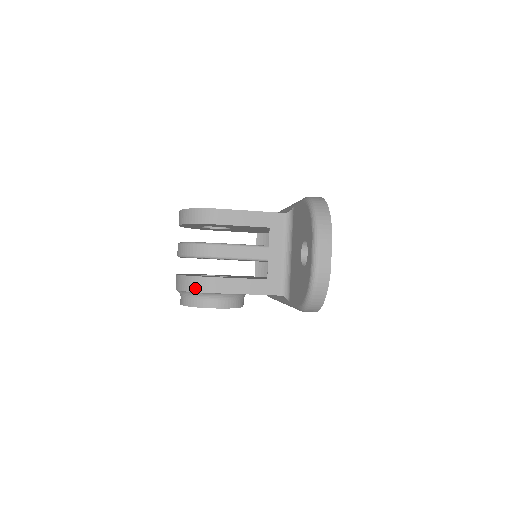
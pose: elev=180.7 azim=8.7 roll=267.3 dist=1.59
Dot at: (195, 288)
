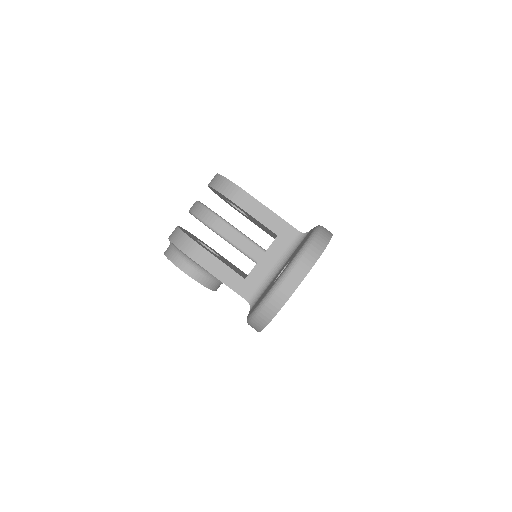
Dot at: (180, 244)
